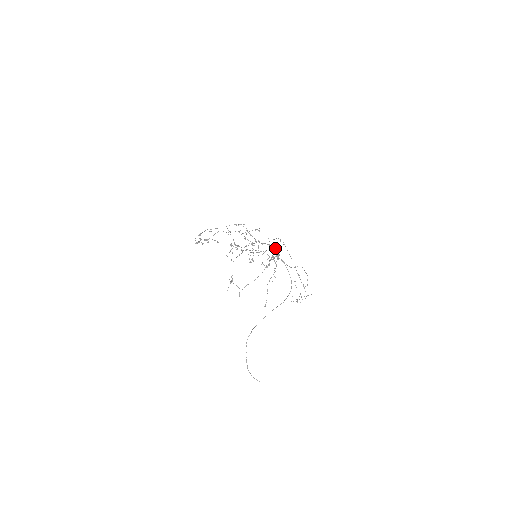
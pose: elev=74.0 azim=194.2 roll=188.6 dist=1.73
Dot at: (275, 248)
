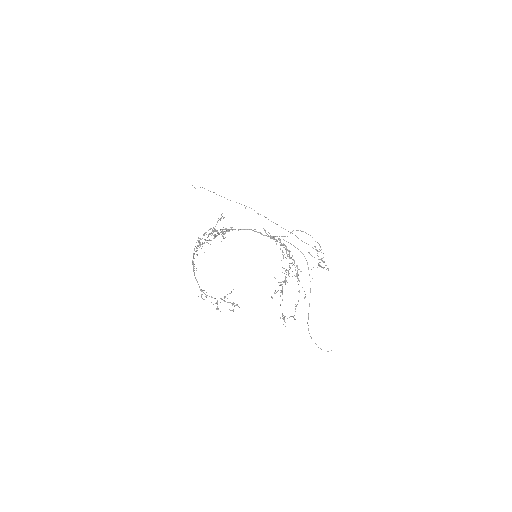
Dot at: occluded
